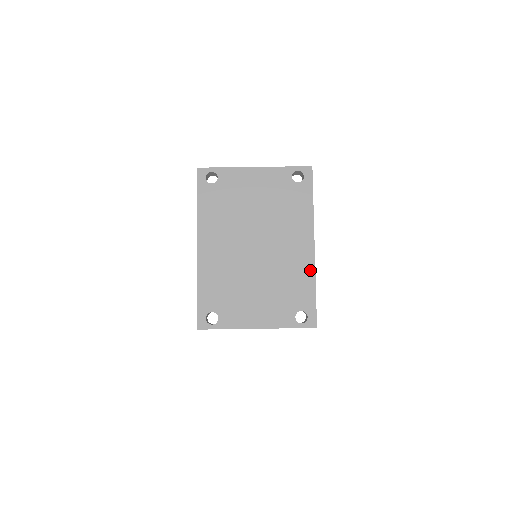
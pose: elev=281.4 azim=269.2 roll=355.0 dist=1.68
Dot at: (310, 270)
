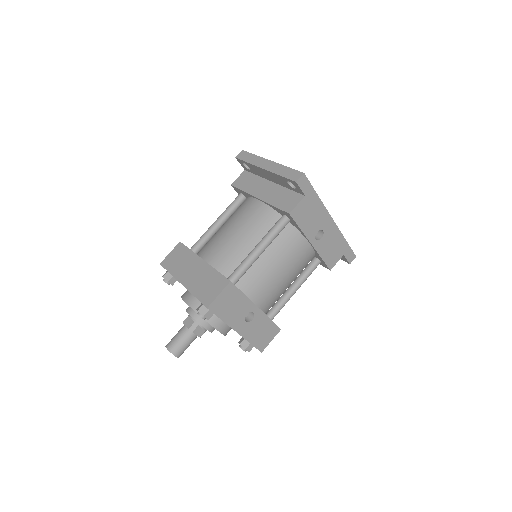
Dot at: occluded
